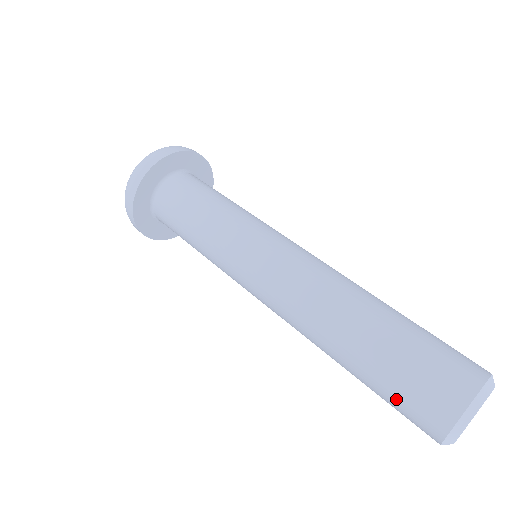
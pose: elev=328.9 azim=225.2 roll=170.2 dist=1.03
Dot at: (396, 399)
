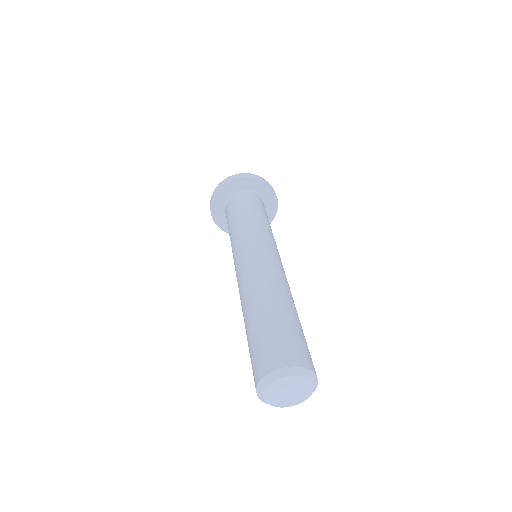
Dot at: (251, 356)
